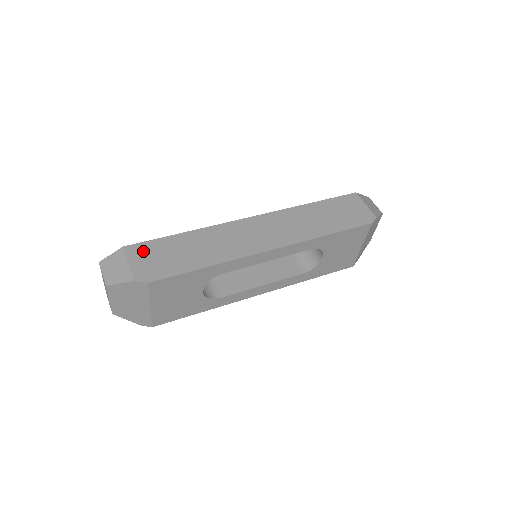
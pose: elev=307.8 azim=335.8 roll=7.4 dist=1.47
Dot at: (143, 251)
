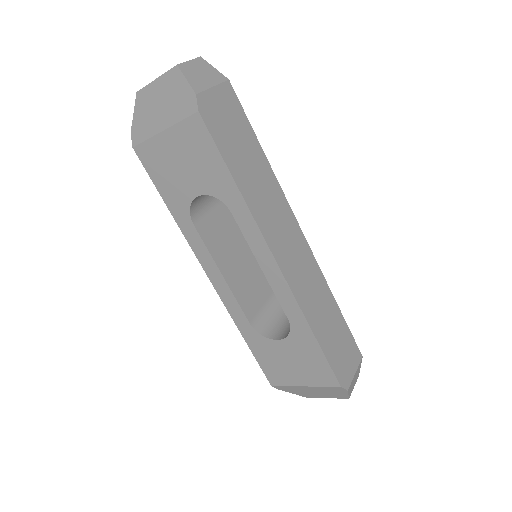
Dot at: (232, 104)
